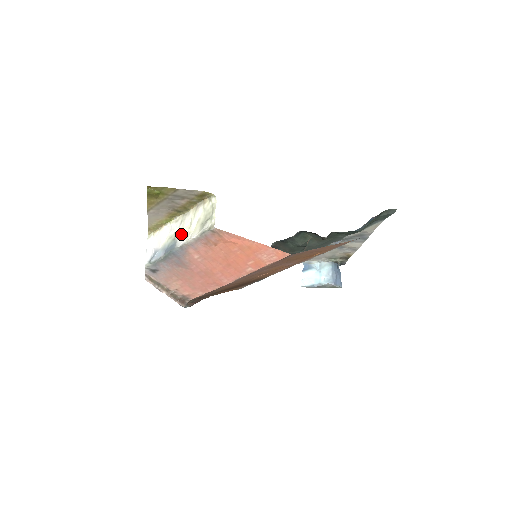
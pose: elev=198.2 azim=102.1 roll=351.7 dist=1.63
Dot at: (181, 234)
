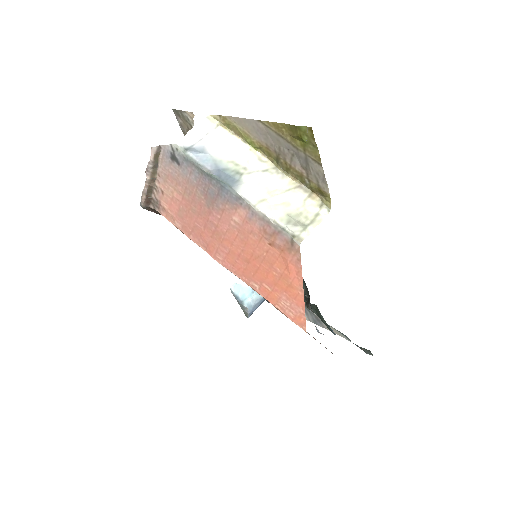
Dot at: (254, 185)
